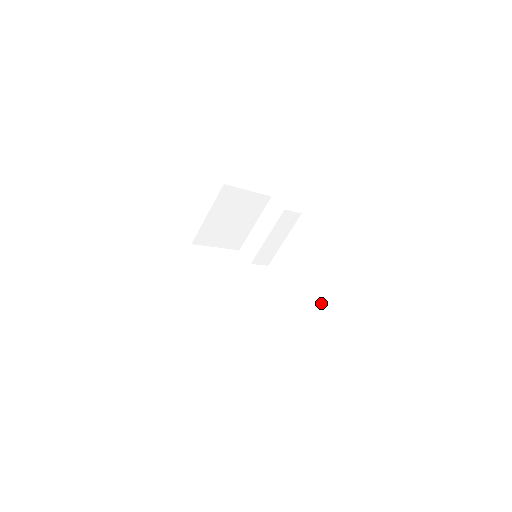
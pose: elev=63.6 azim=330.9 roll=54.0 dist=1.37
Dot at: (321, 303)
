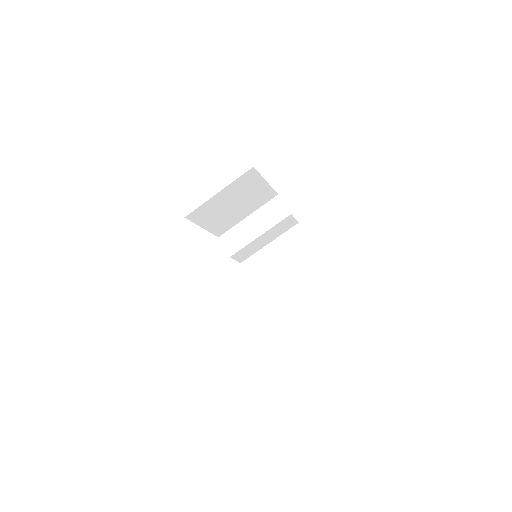
Dot at: (296, 322)
